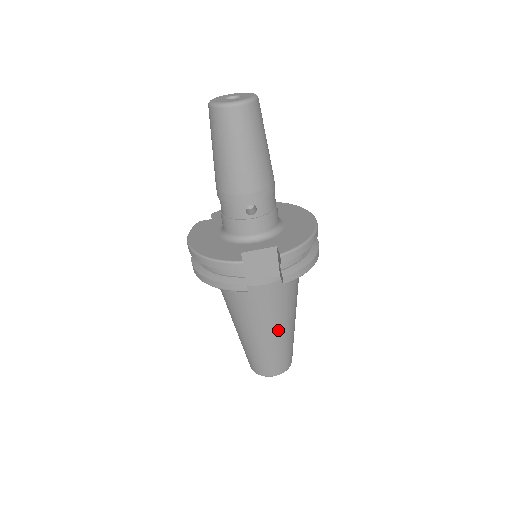
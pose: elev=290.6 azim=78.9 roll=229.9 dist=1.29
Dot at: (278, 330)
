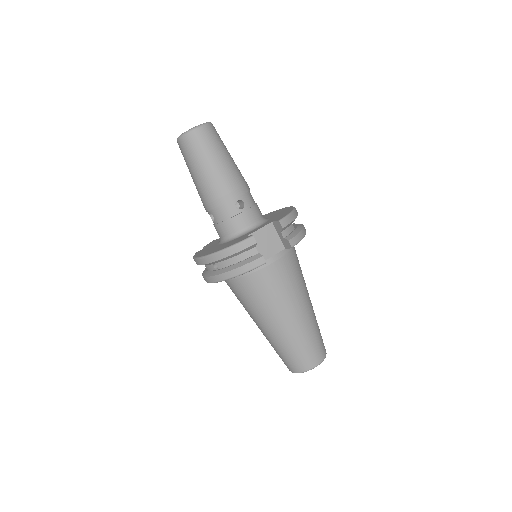
Dot at: (302, 309)
